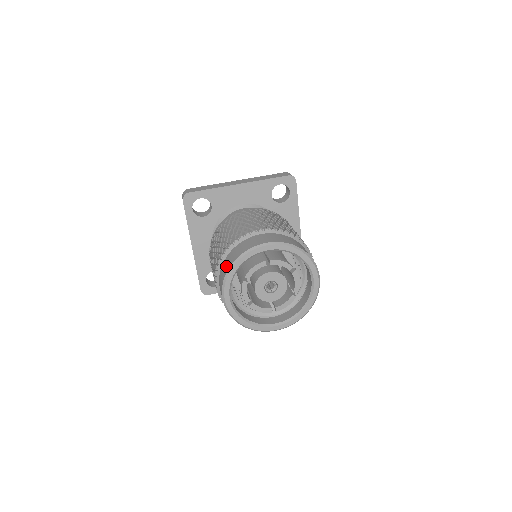
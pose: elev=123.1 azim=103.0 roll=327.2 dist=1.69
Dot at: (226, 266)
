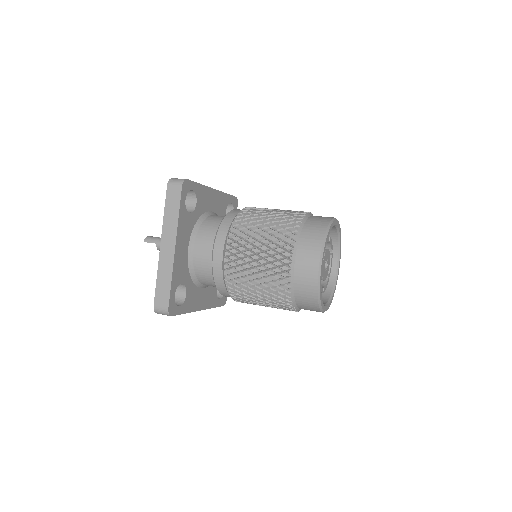
Dot at: (316, 233)
